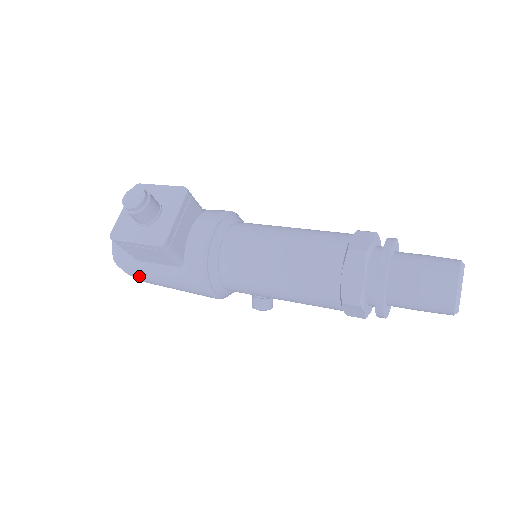
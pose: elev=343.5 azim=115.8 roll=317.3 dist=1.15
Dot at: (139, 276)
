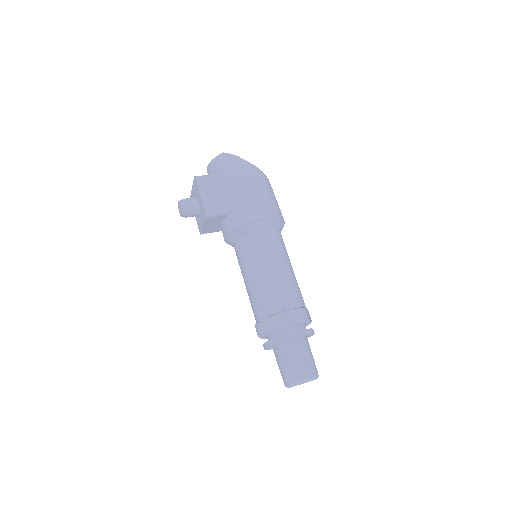
Dot at: occluded
